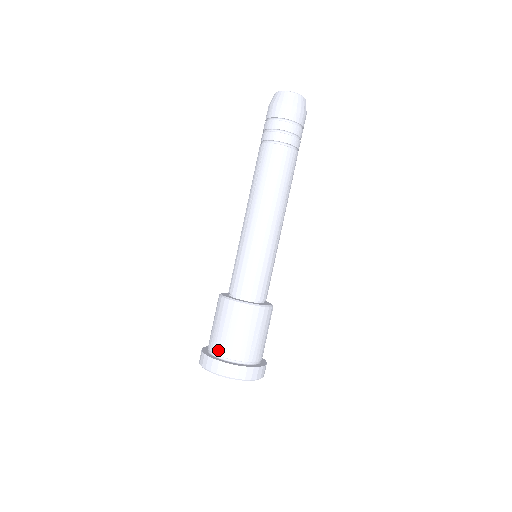
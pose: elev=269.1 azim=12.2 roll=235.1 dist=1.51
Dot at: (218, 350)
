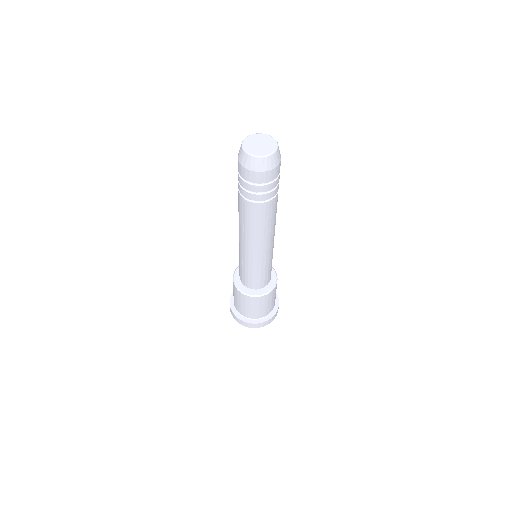
Dot at: (244, 315)
